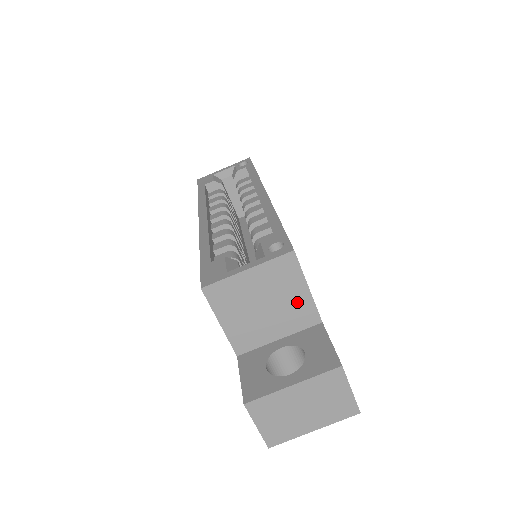
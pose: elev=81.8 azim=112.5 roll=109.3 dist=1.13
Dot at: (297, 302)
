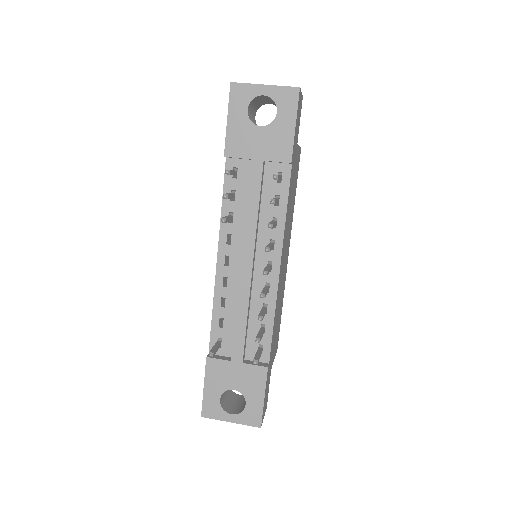
Dot at: occluded
